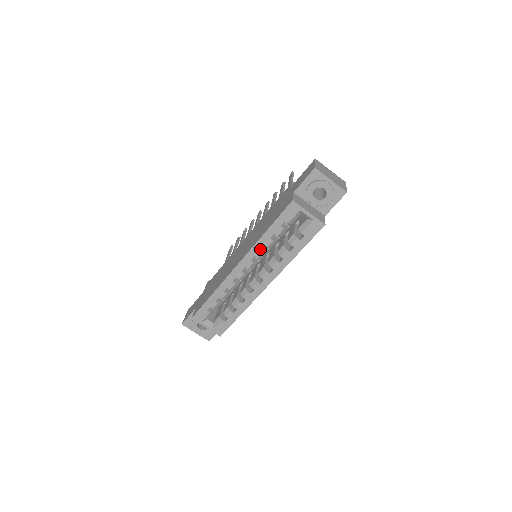
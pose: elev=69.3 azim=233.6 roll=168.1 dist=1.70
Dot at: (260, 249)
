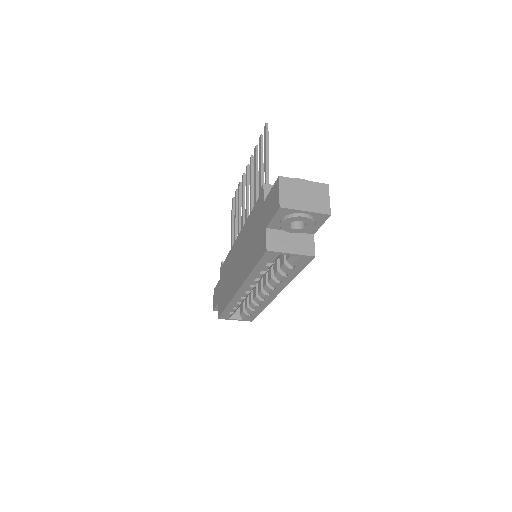
Dot at: (253, 280)
